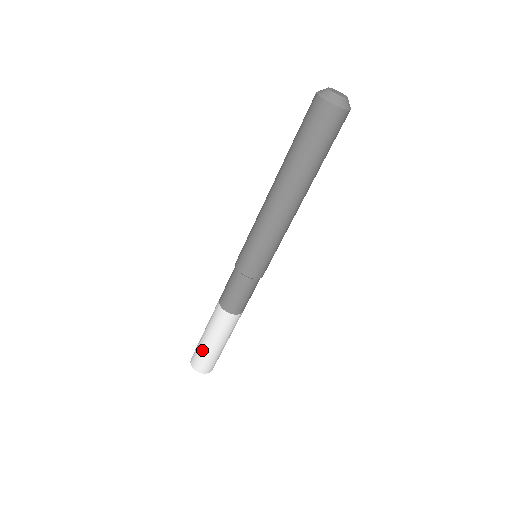
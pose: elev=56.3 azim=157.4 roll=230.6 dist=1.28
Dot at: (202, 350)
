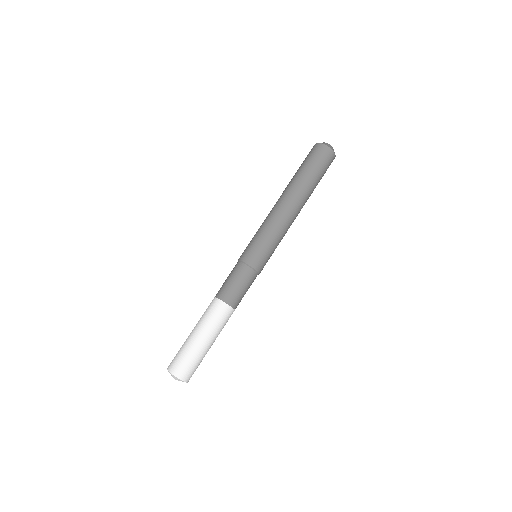
Dot at: (184, 346)
